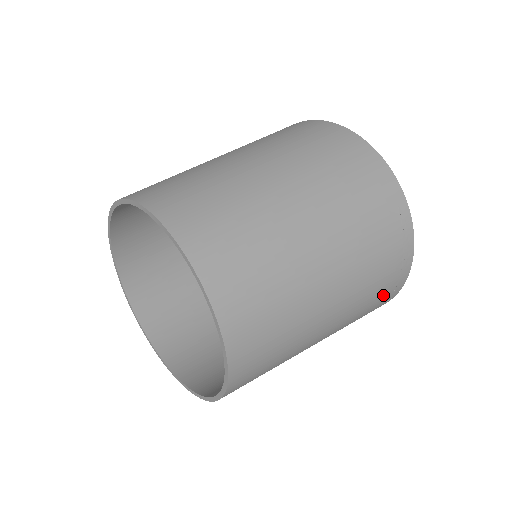
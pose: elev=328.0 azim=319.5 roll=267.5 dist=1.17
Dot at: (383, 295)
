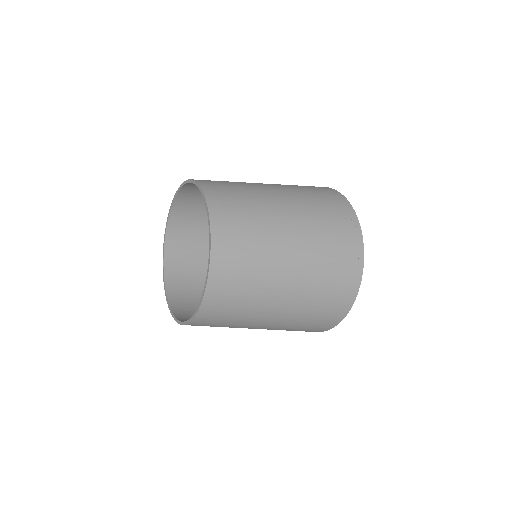
Dot at: (342, 271)
